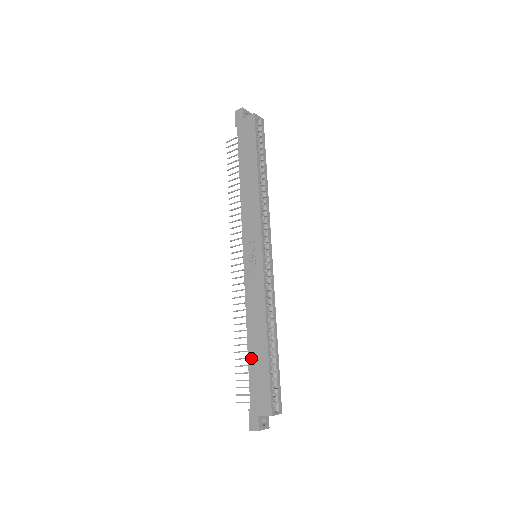
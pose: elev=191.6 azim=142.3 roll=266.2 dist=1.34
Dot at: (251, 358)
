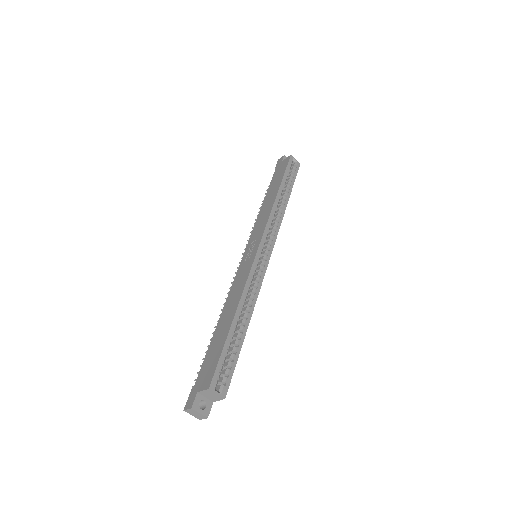
Dot at: (214, 337)
